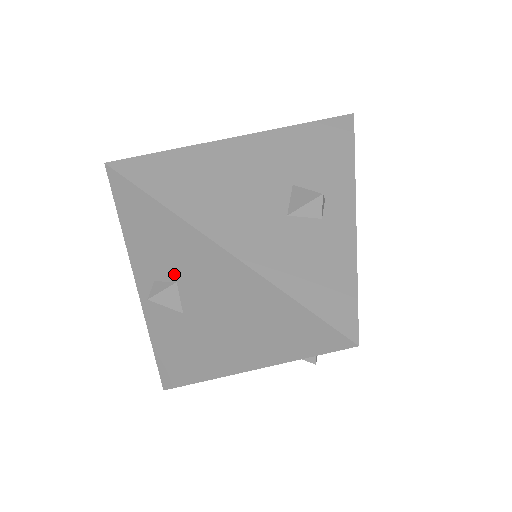
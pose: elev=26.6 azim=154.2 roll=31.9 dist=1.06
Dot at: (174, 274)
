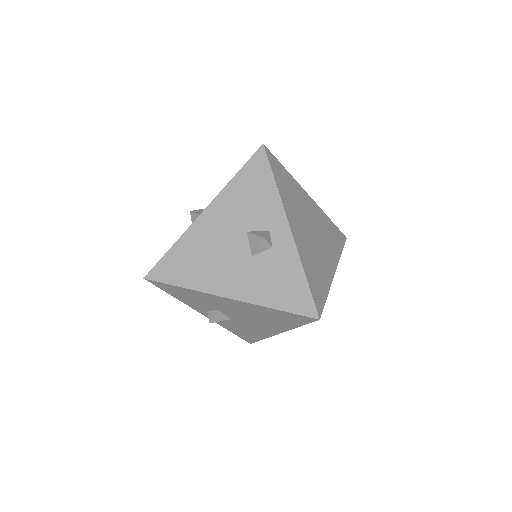
Dot at: (214, 308)
